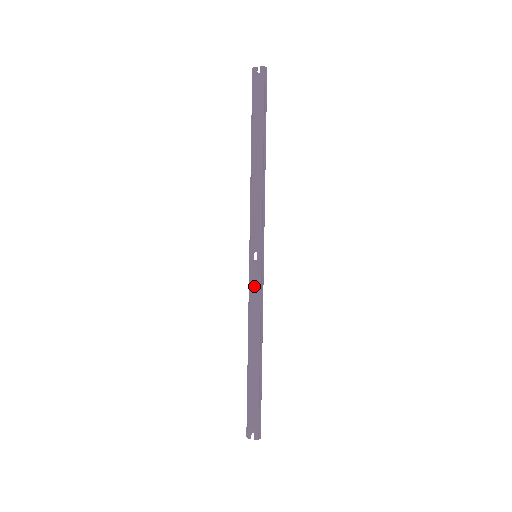
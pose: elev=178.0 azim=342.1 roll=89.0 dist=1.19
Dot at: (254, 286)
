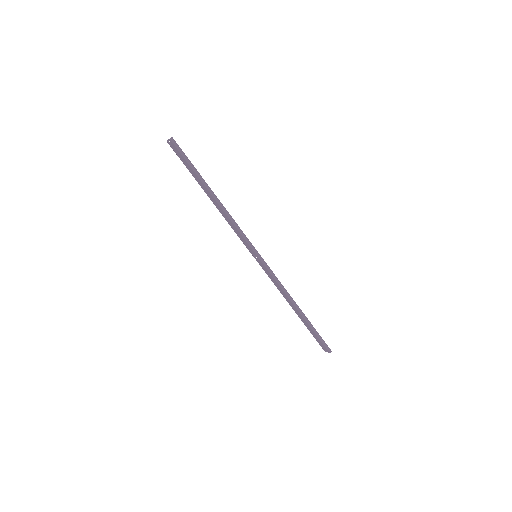
Dot at: (267, 273)
